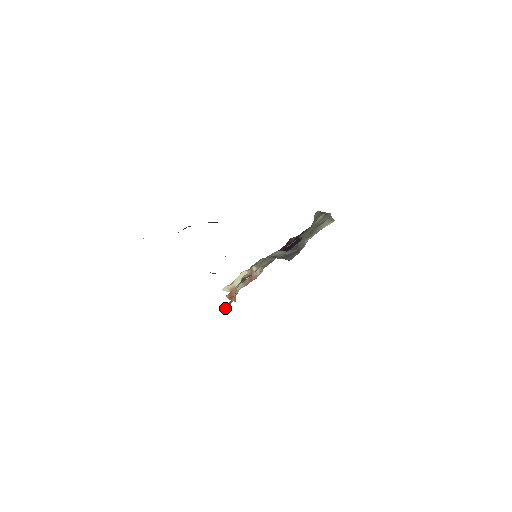
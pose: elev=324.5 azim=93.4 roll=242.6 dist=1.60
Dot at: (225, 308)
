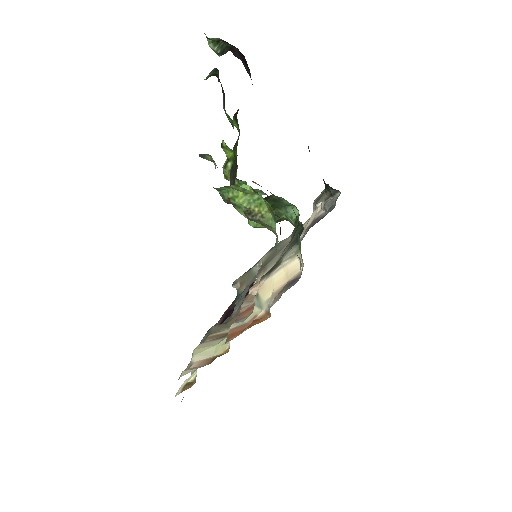
Dot at: (292, 285)
